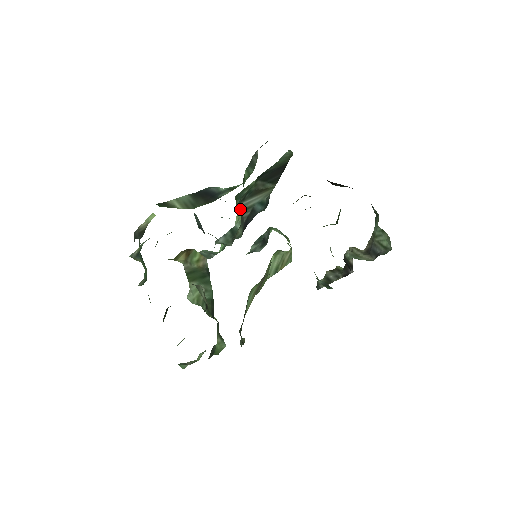
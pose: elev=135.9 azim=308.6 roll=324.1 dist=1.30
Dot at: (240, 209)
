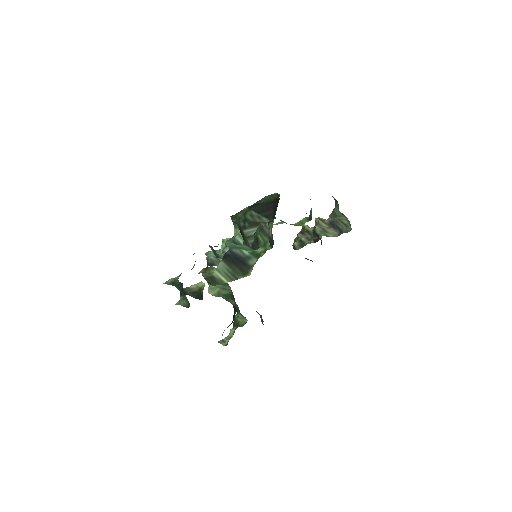
Dot at: (241, 232)
